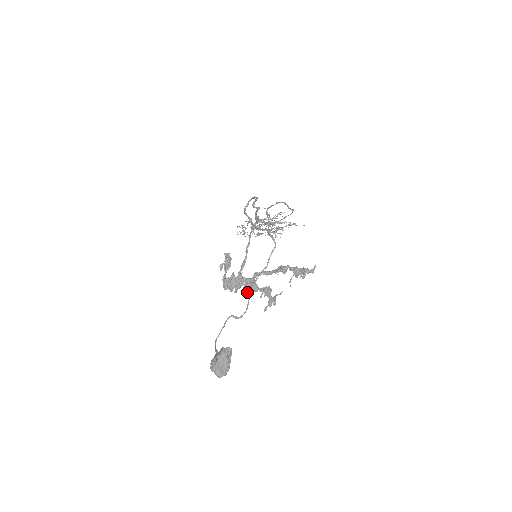
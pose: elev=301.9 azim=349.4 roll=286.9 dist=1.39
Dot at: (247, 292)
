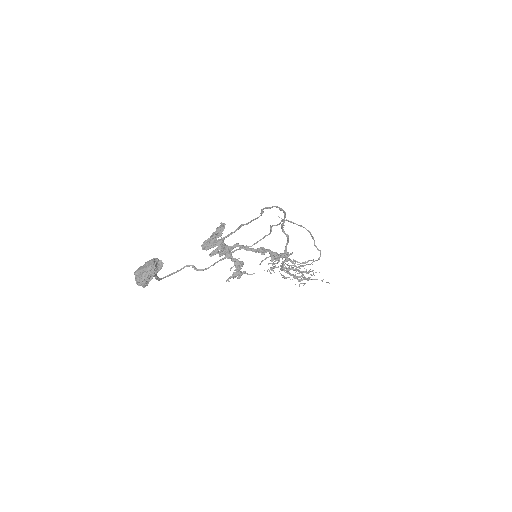
Dot at: (219, 255)
